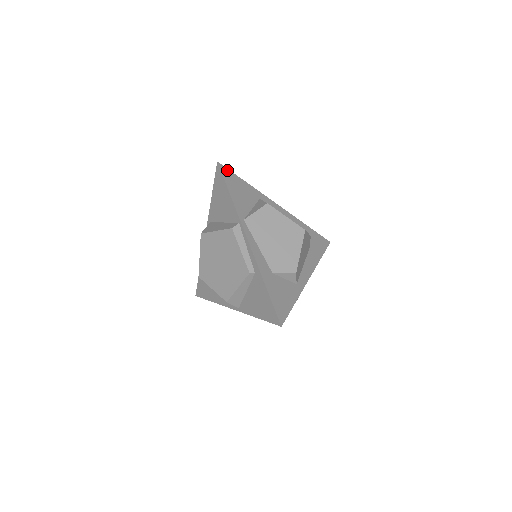
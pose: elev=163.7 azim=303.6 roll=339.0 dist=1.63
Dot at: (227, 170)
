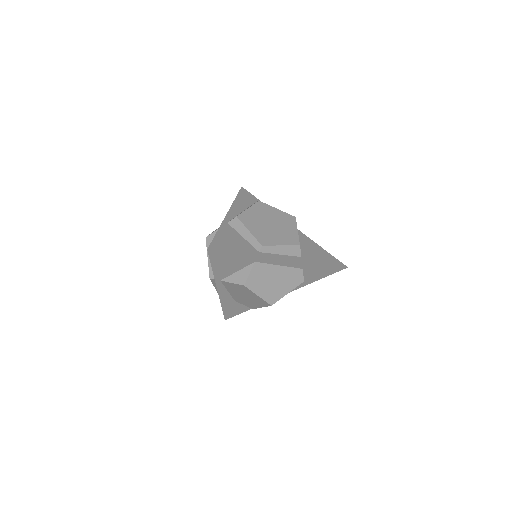
Dot at: (219, 252)
